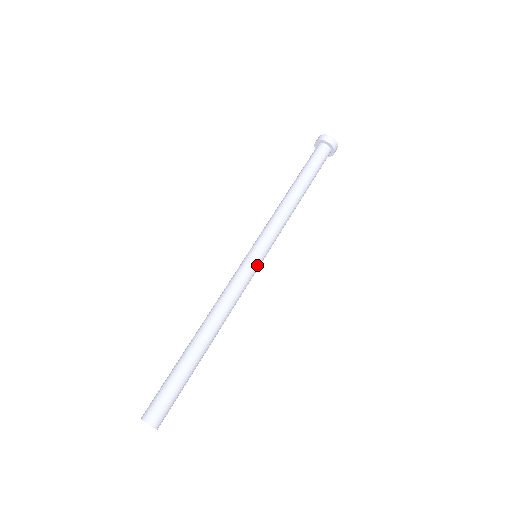
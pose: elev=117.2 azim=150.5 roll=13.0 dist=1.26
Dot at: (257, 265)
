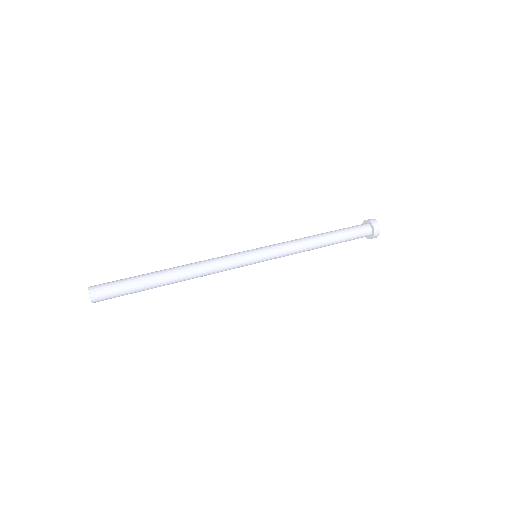
Dot at: (251, 263)
